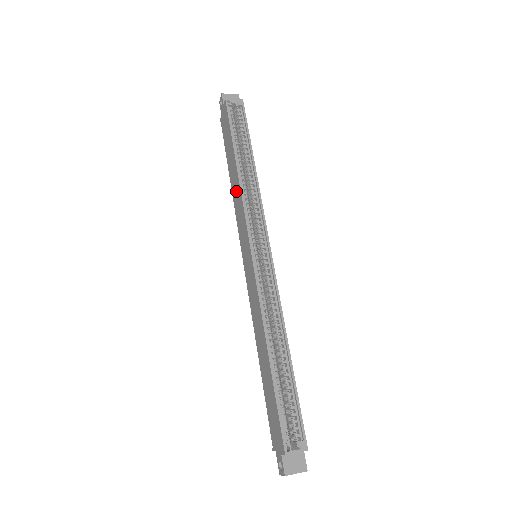
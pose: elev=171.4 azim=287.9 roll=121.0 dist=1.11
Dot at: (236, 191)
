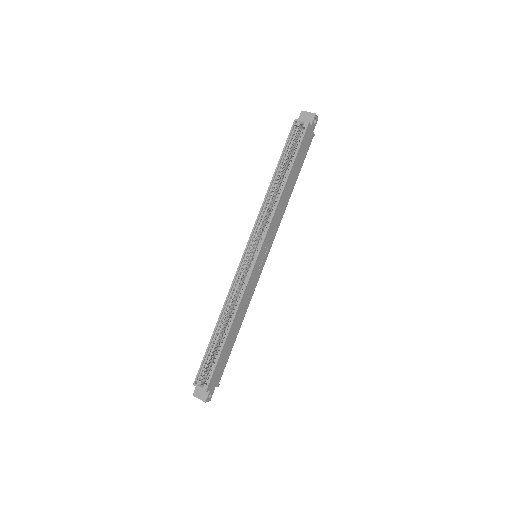
Dot at: occluded
